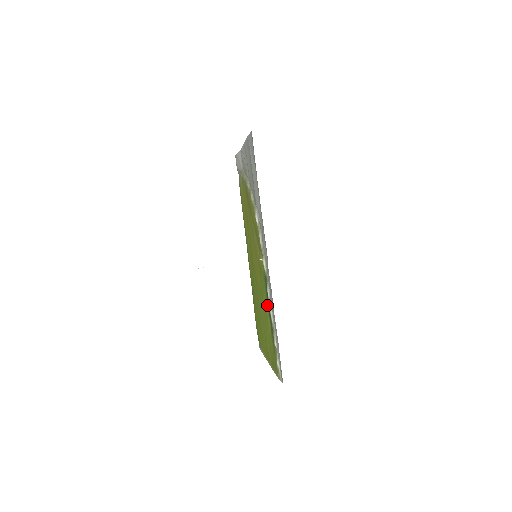
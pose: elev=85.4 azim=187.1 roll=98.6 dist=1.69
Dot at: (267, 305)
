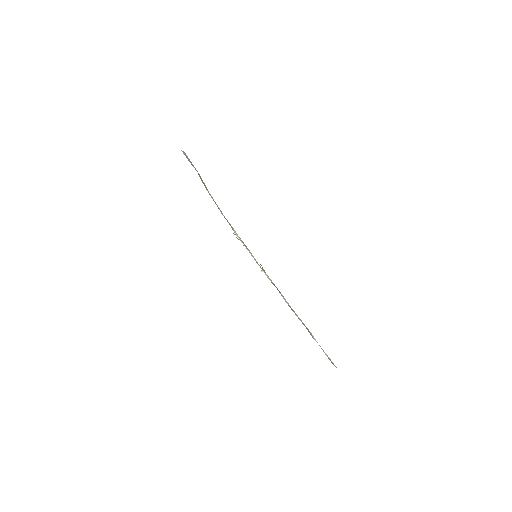
Dot at: occluded
